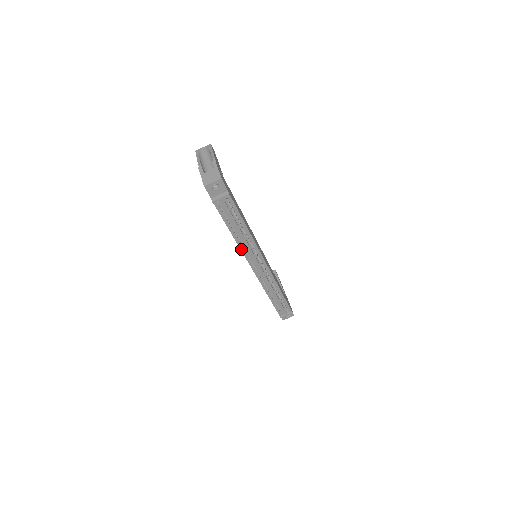
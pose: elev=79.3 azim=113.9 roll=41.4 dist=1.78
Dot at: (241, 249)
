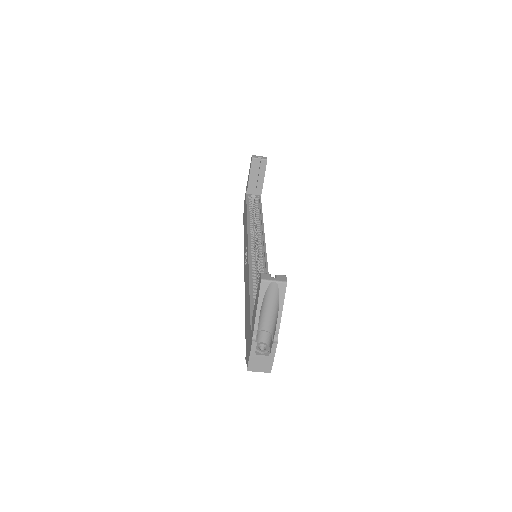
Dot at: occluded
